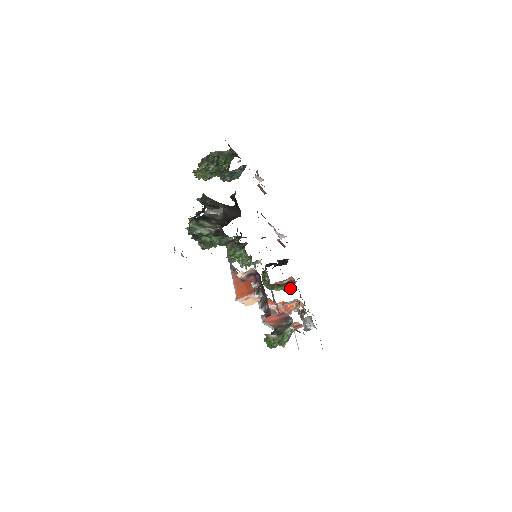
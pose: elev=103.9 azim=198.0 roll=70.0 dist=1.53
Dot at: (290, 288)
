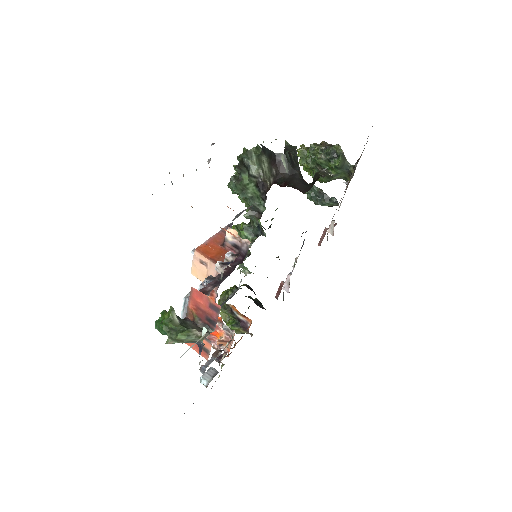
Dot at: (235, 329)
